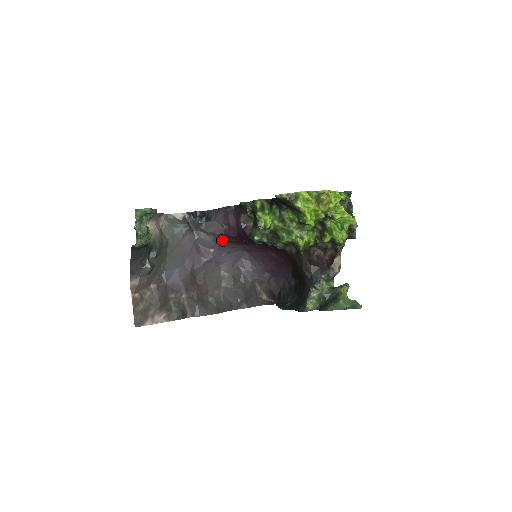
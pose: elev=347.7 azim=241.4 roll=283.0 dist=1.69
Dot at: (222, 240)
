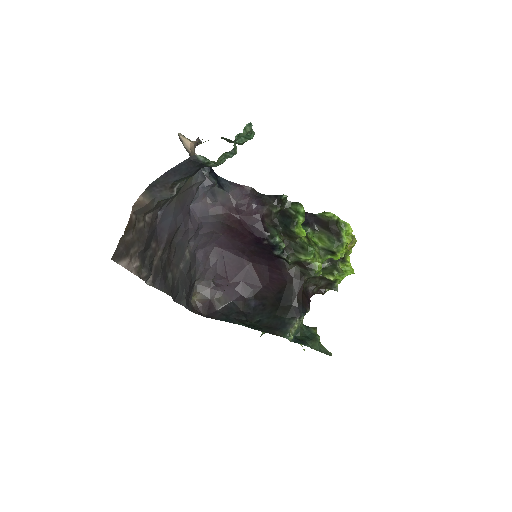
Dot at: (221, 217)
